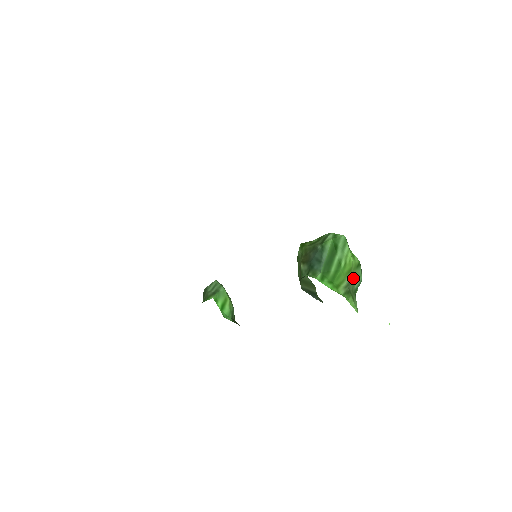
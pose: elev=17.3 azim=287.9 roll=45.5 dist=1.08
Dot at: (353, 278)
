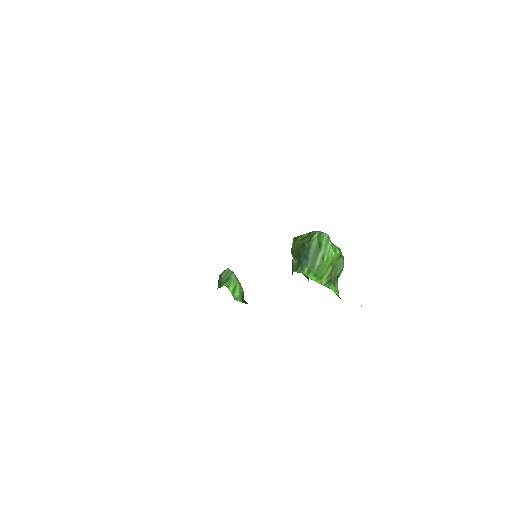
Dot at: (335, 267)
